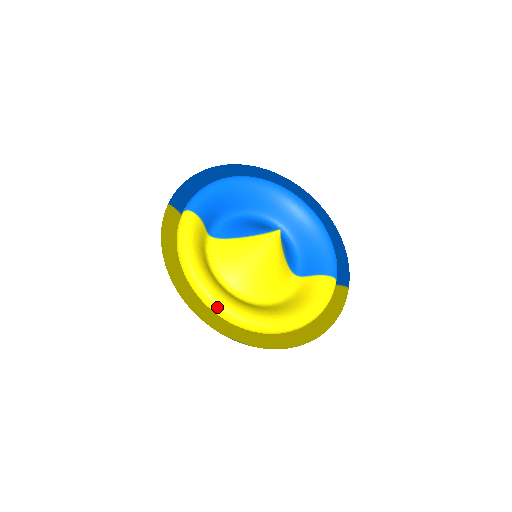
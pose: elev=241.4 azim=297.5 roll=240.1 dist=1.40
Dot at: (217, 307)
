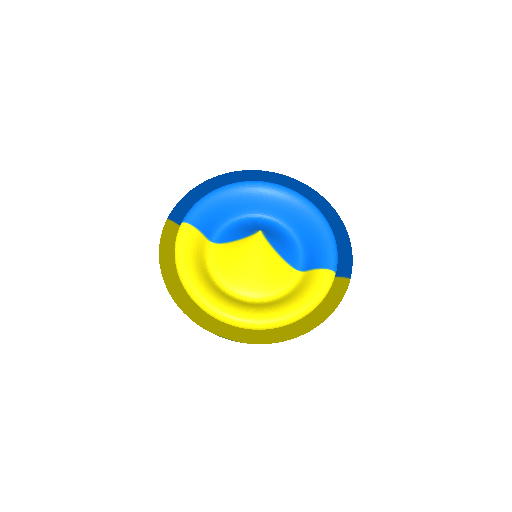
Dot at: (206, 308)
